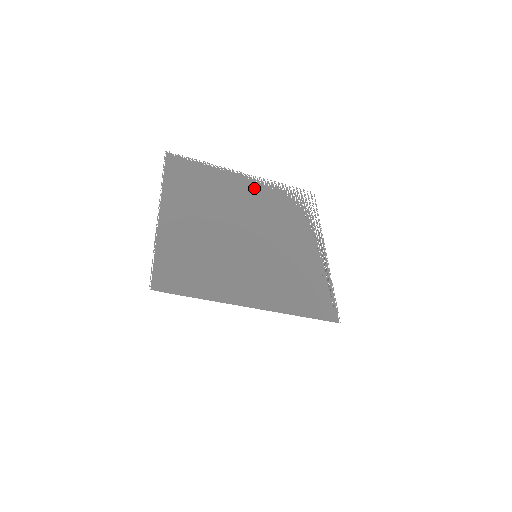
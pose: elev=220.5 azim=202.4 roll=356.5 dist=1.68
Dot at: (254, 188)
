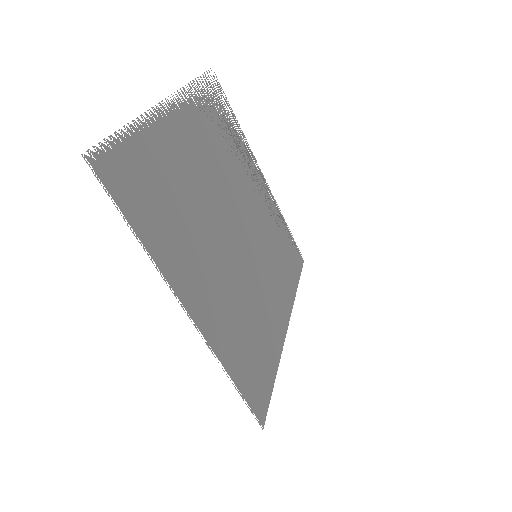
Dot at: (190, 126)
